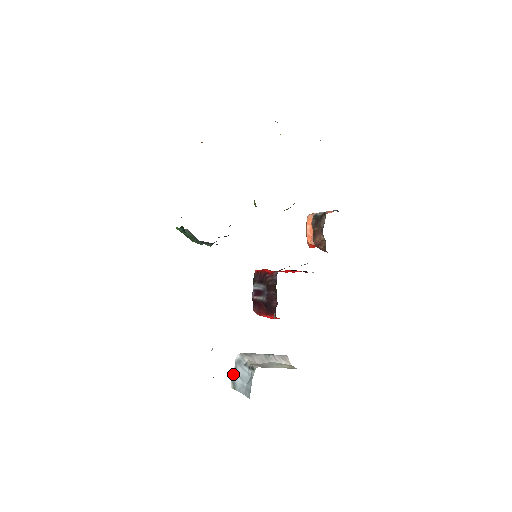
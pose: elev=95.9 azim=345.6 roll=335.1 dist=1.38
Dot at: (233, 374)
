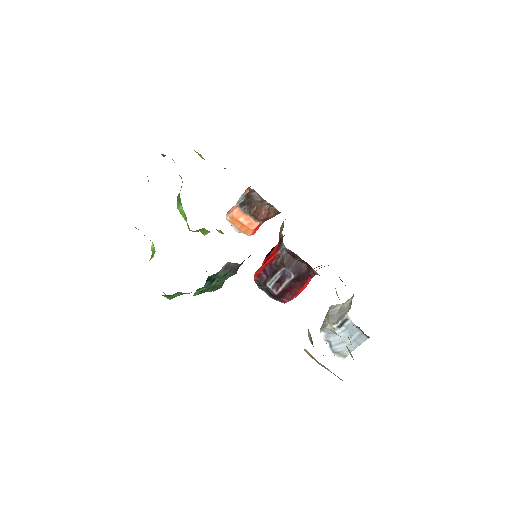
Dot at: (333, 349)
